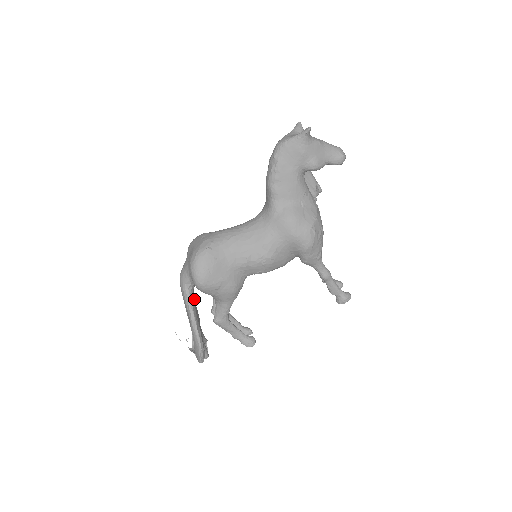
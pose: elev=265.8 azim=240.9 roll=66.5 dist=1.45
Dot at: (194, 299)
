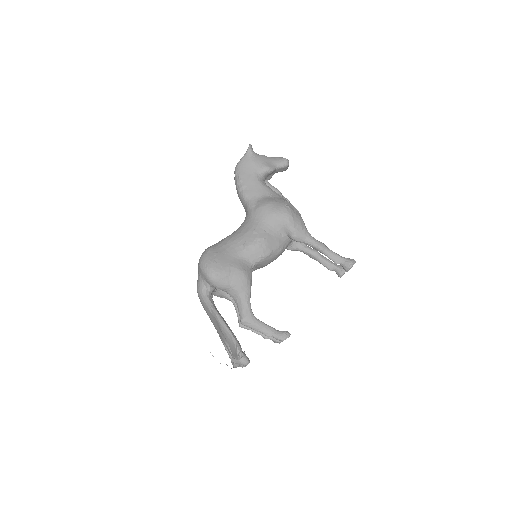
Dot at: occluded
